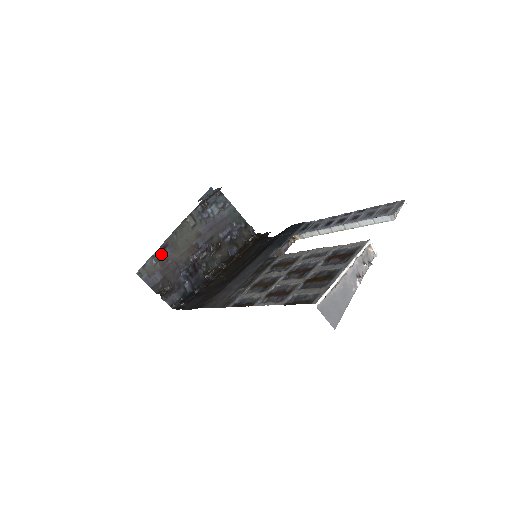
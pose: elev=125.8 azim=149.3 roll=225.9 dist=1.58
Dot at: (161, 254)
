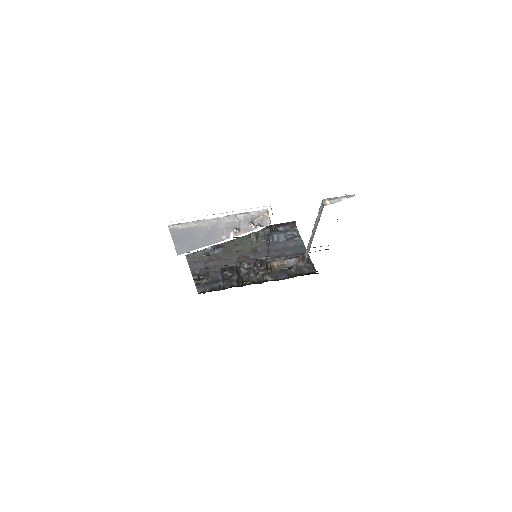
Dot at: (213, 251)
